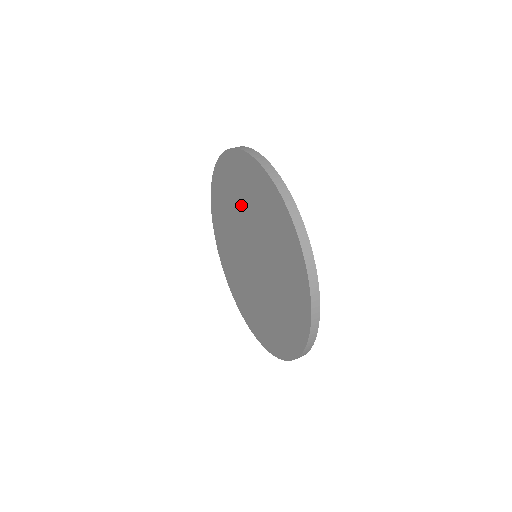
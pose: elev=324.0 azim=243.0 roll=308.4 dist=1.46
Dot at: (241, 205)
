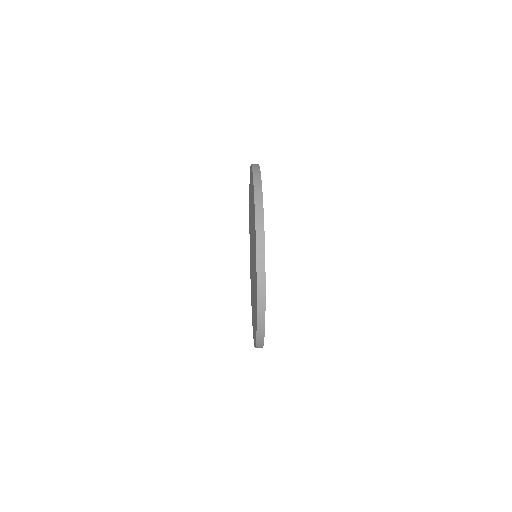
Dot at: occluded
